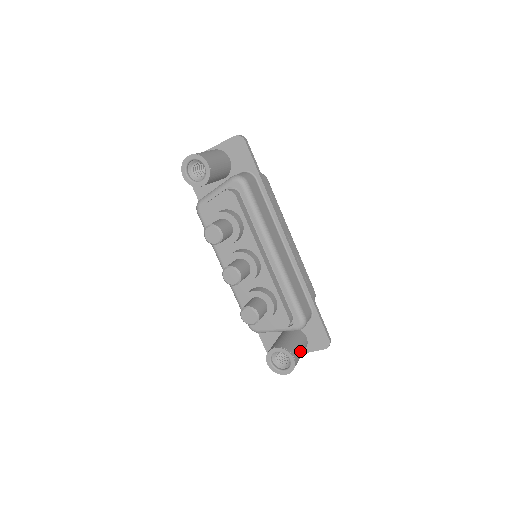
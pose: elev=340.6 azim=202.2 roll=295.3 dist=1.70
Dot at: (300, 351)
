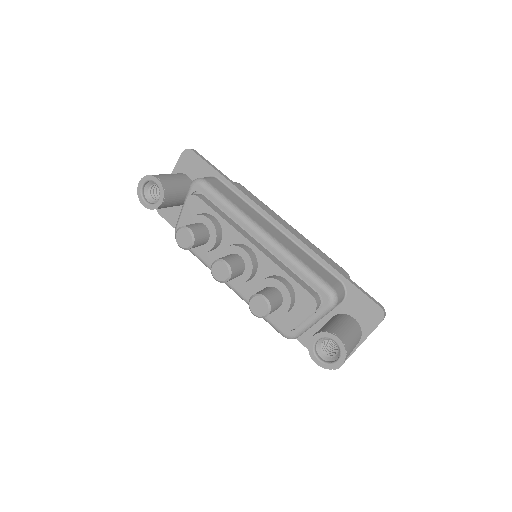
Dot at: (348, 331)
